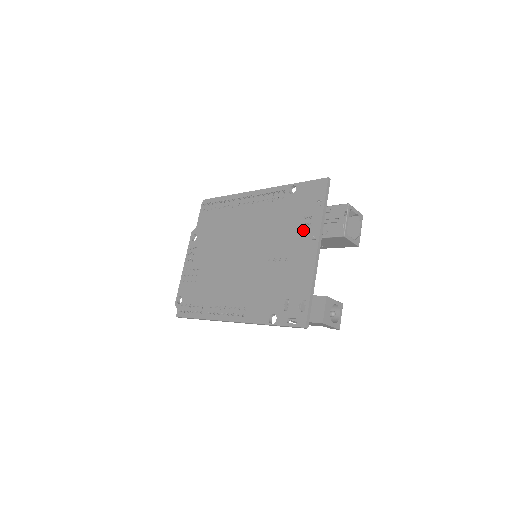
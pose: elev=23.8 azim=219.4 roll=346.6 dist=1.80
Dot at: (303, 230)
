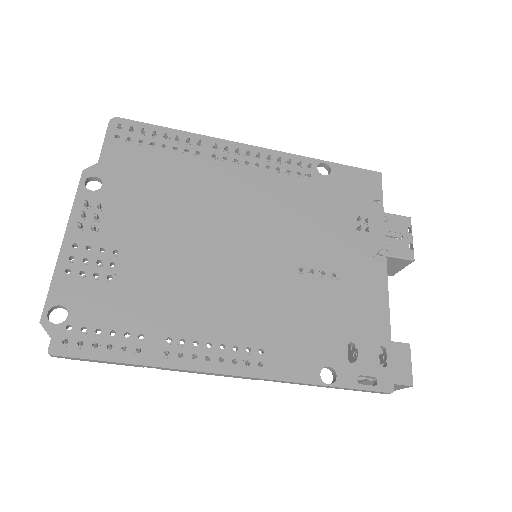
Dot at: (357, 236)
